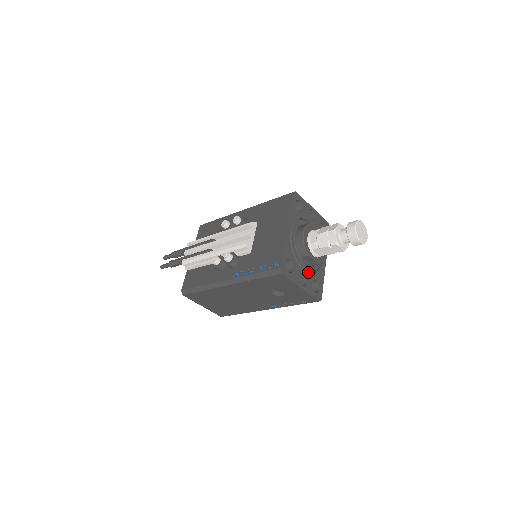
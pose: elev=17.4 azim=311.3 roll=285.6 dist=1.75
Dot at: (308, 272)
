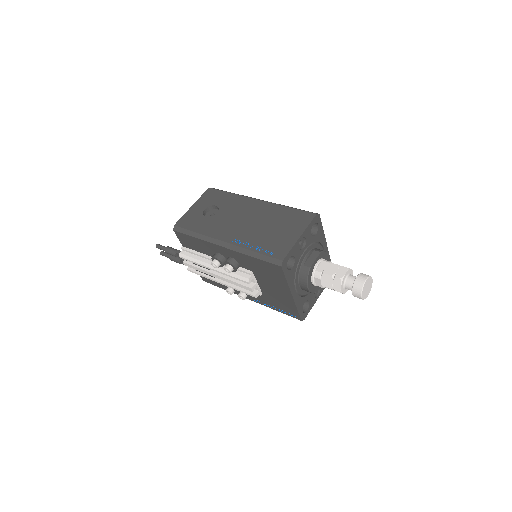
Dot at: occluded
